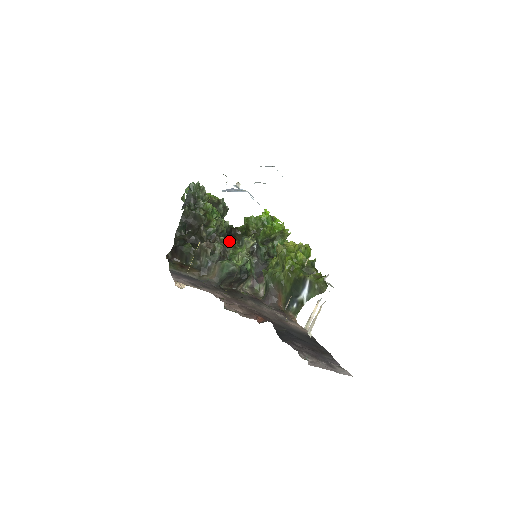
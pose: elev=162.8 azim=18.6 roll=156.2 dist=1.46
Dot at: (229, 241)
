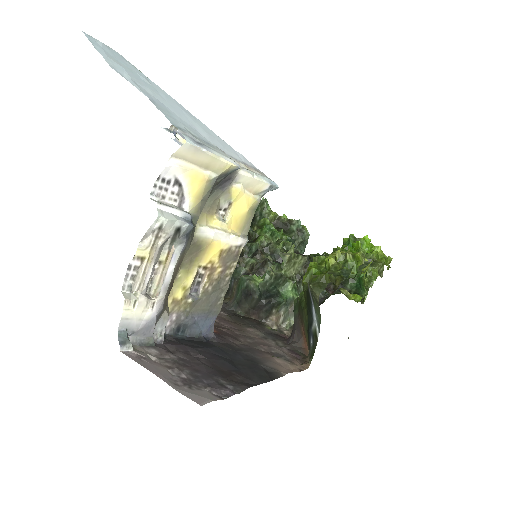
Dot at: occluded
